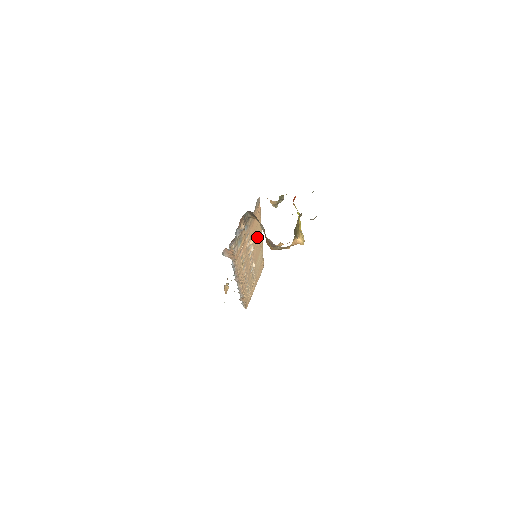
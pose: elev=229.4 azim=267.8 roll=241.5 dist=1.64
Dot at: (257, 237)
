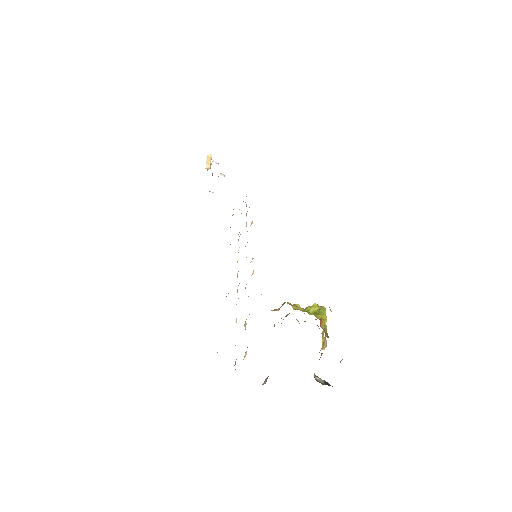
Dot at: occluded
